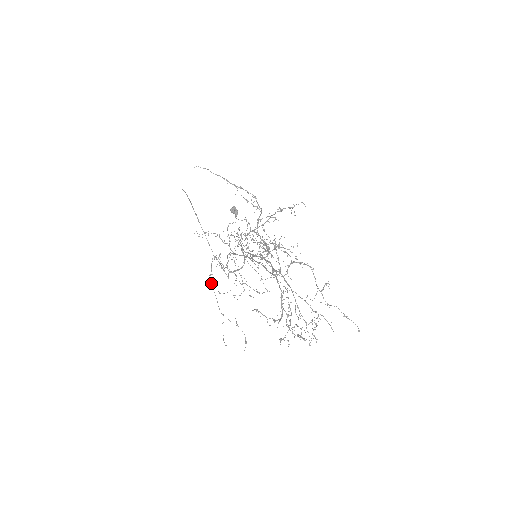
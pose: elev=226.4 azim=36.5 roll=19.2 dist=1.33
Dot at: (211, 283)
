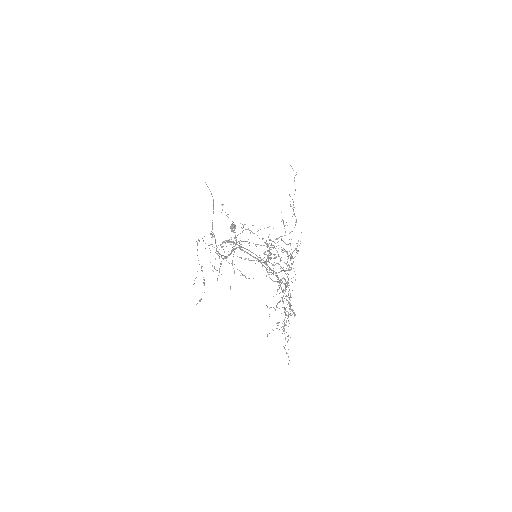
Dot at: occluded
